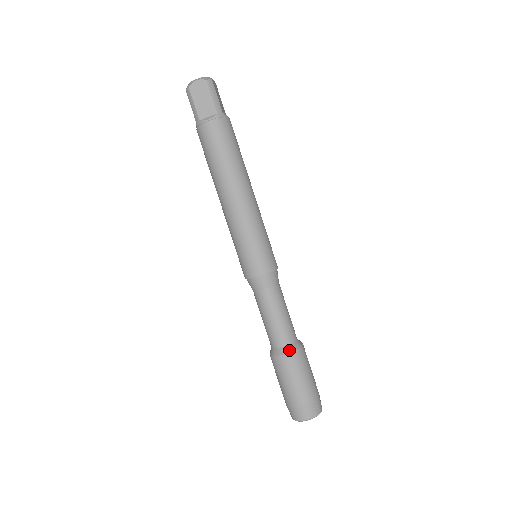
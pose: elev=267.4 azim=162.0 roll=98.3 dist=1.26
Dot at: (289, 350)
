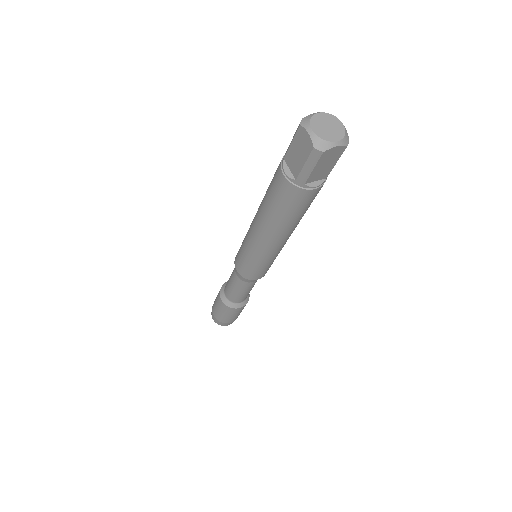
Dot at: (225, 301)
